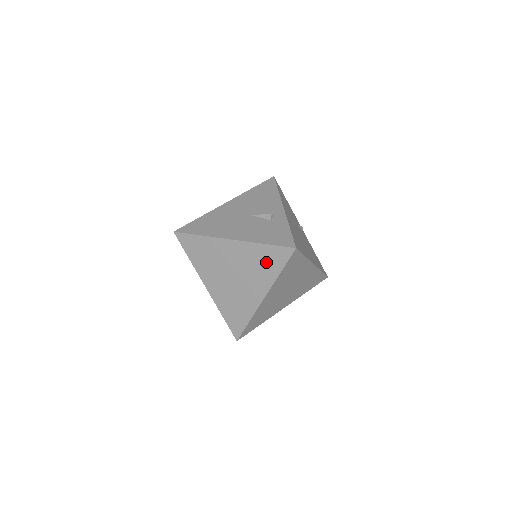
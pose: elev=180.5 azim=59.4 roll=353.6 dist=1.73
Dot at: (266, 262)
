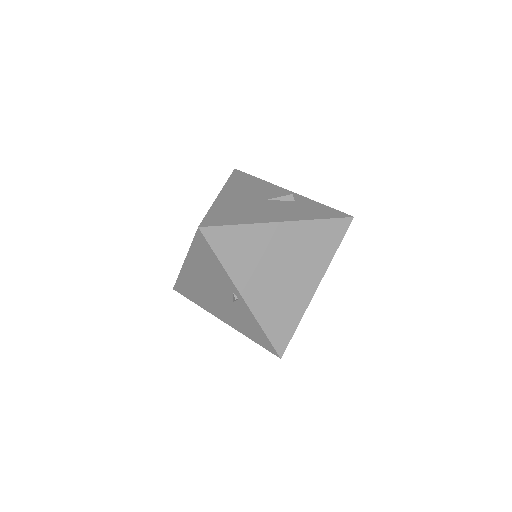
Dot at: (322, 241)
